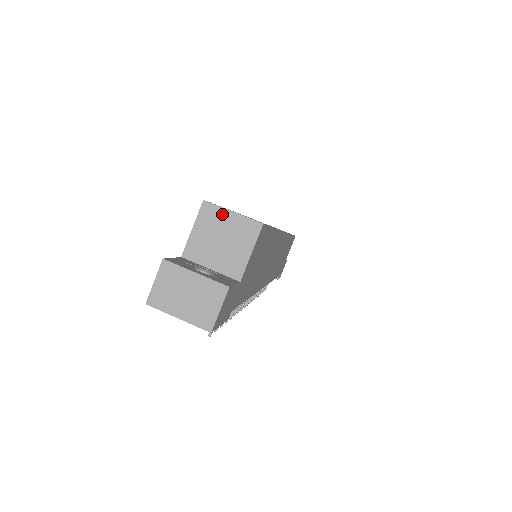
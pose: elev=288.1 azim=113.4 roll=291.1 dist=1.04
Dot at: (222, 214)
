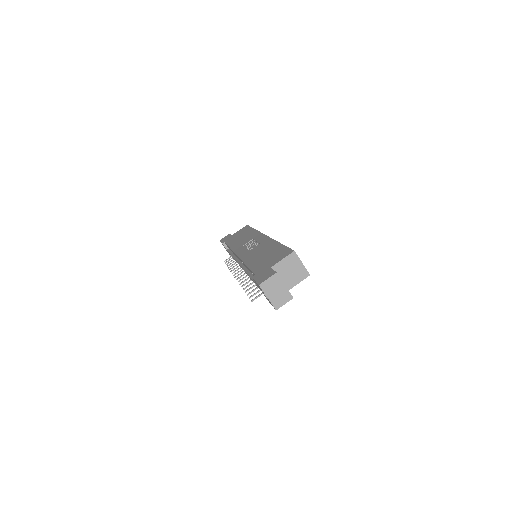
Dot at: (298, 261)
